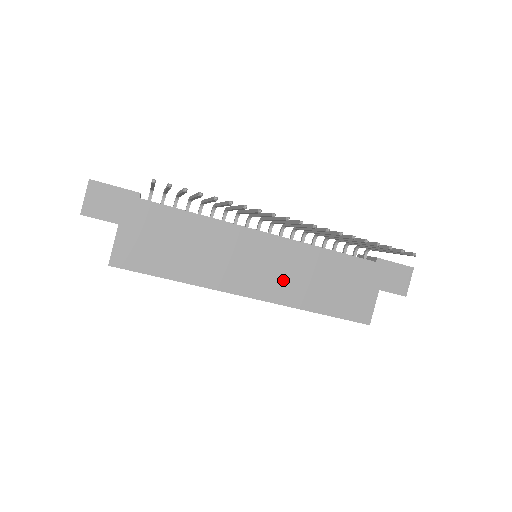
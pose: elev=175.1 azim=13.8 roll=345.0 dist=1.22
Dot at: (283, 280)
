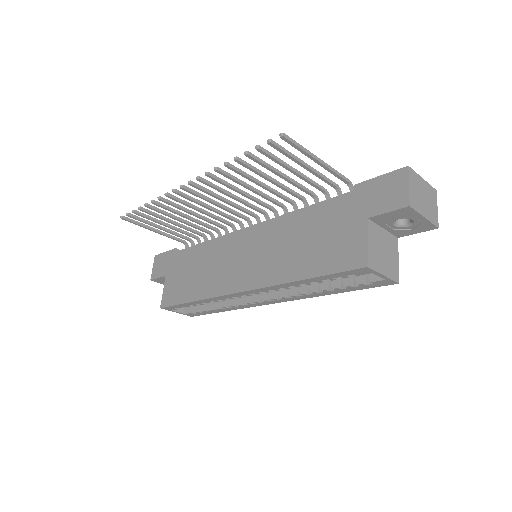
Dot at: (265, 261)
